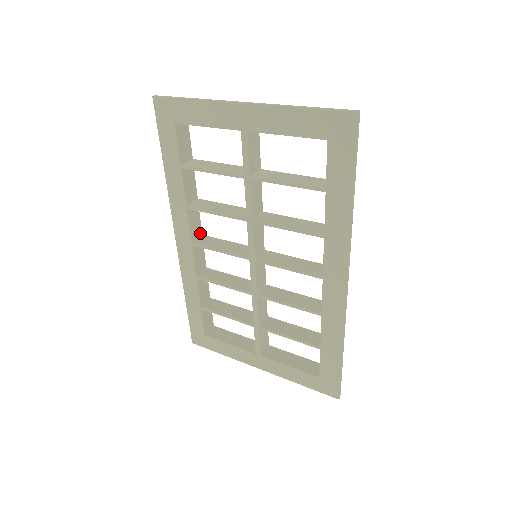
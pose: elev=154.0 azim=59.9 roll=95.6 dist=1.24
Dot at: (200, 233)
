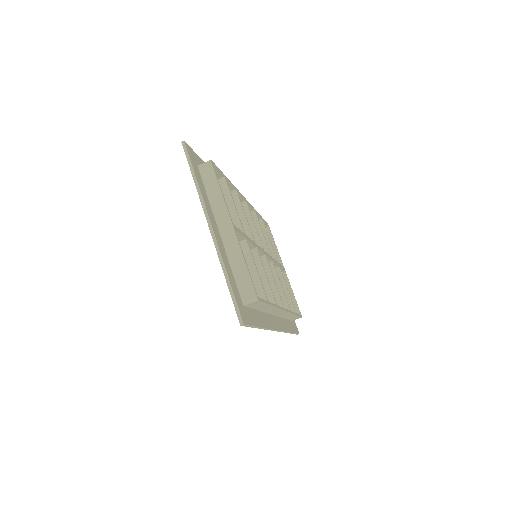
Dot at: (243, 200)
